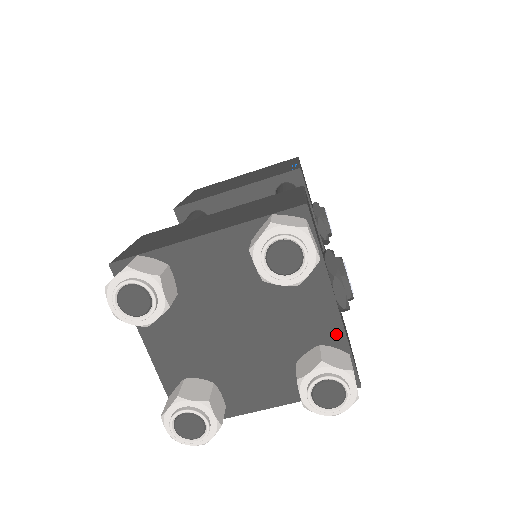
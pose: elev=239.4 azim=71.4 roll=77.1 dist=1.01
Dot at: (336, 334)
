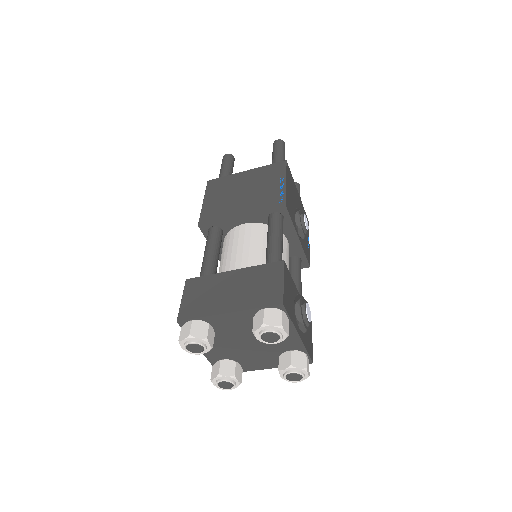
Dot at: (299, 346)
